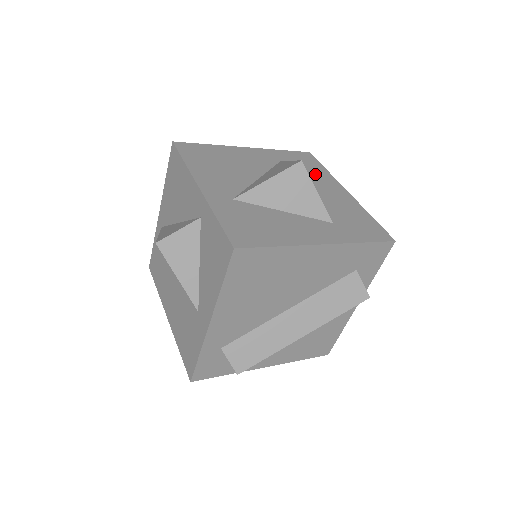
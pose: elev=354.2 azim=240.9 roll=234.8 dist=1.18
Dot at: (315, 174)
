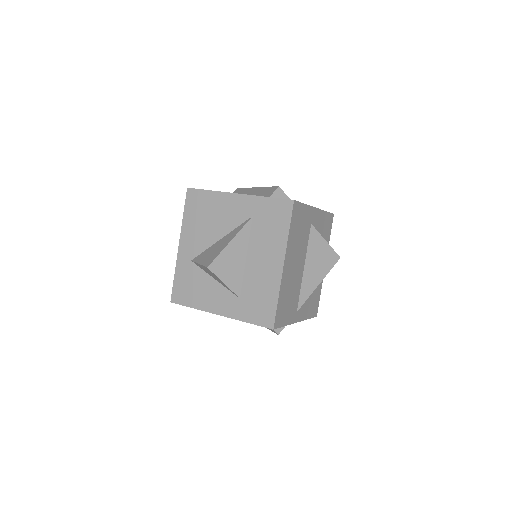
Dot at: (271, 237)
